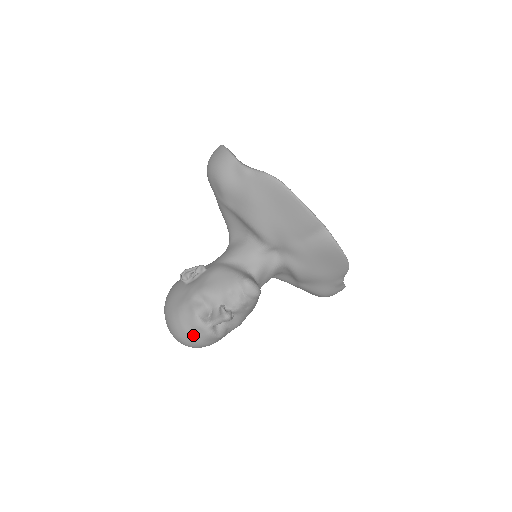
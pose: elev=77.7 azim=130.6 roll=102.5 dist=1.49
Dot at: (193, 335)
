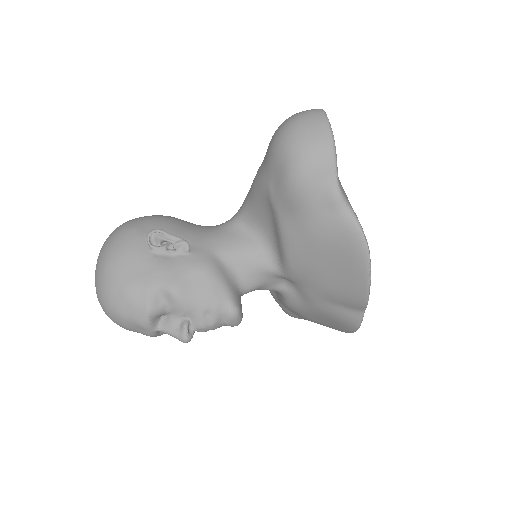
Dot at: (128, 325)
